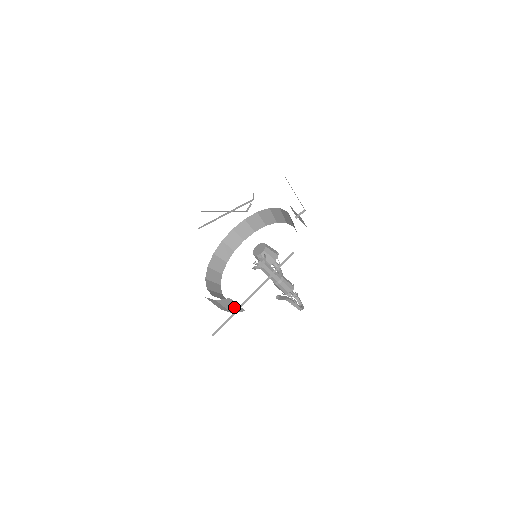
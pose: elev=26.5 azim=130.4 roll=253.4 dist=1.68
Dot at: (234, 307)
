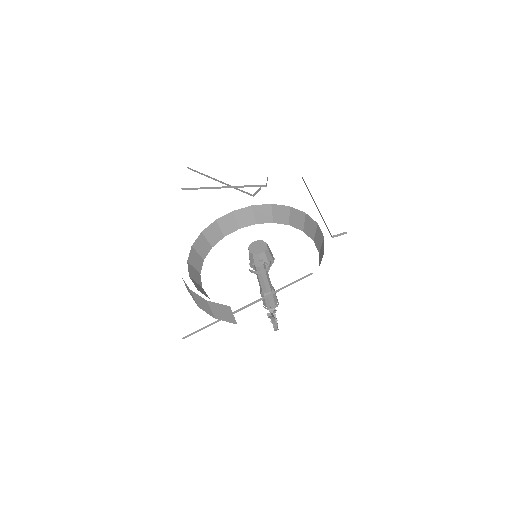
Dot at: (225, 315)
